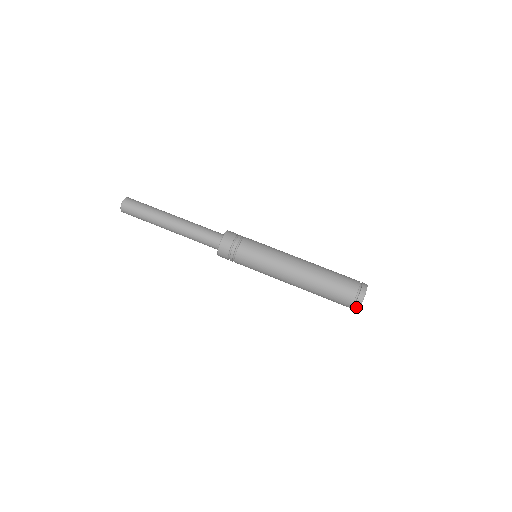
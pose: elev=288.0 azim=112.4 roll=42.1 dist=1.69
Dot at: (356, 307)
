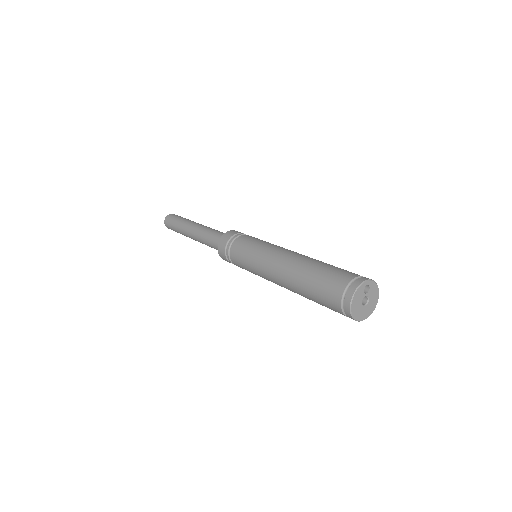
Dot at: (357, 283)
